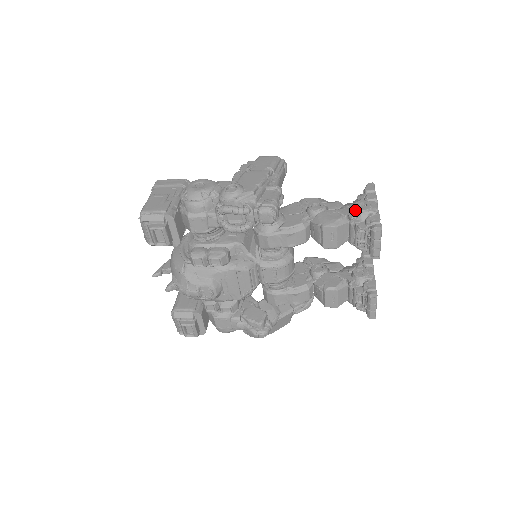
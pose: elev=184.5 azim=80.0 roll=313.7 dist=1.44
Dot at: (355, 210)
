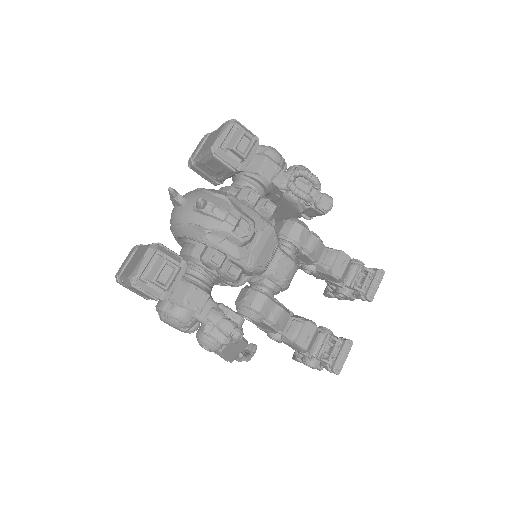
Dot at: (356, 260)
